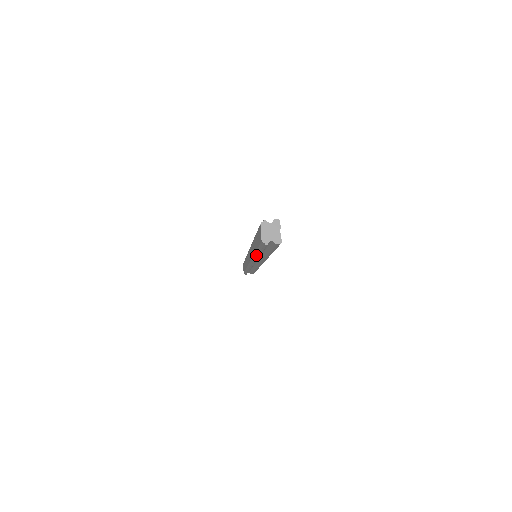
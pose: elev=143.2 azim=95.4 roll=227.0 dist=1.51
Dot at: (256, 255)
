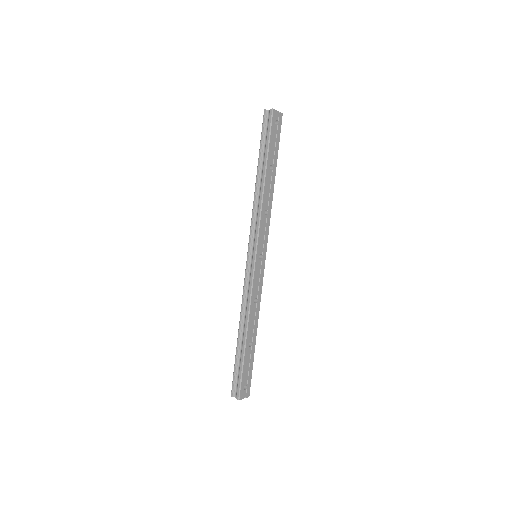
Dot at: (256, 184)
